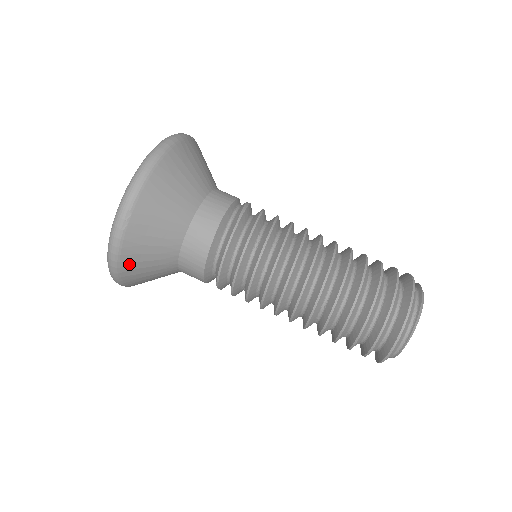
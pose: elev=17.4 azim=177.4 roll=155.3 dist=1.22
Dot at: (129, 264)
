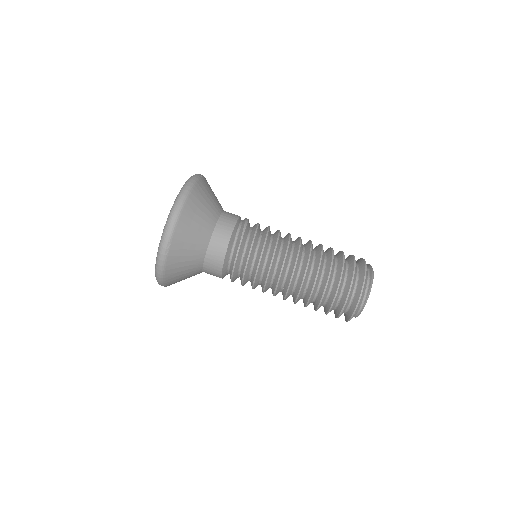
Dot at: (171, 275)
